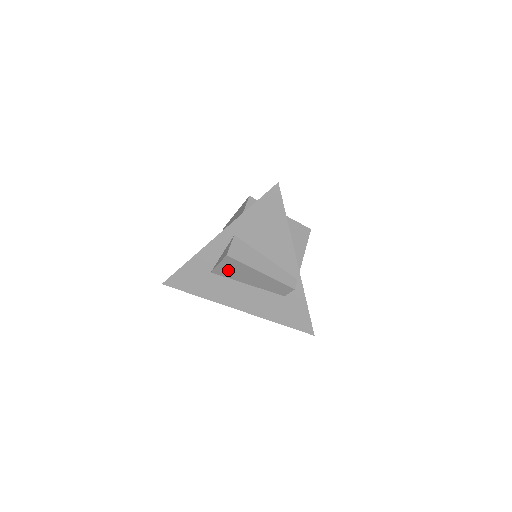
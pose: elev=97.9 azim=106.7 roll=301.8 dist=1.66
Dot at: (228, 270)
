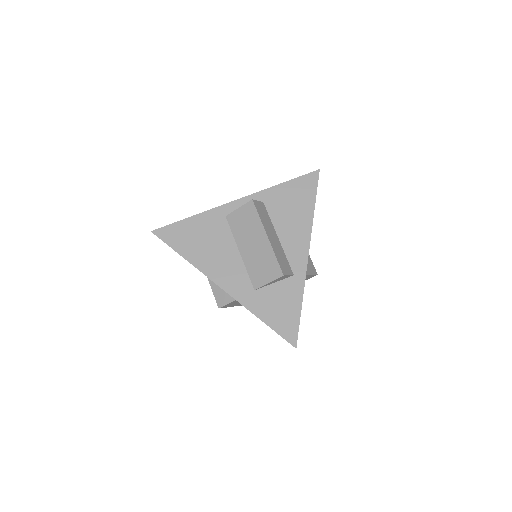
Dot at: occluded
